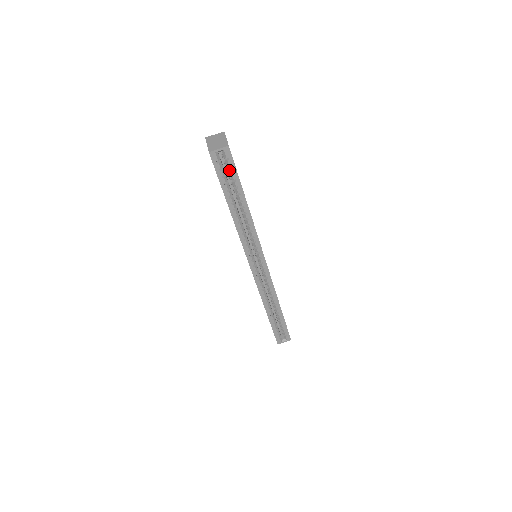
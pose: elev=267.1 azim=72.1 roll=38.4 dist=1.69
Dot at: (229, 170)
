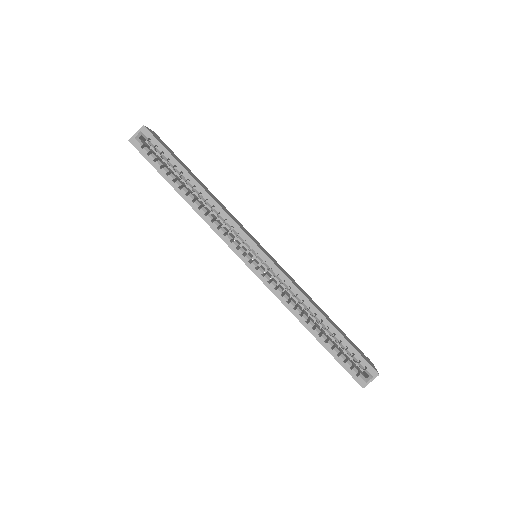
Dot at: (158, 152)
